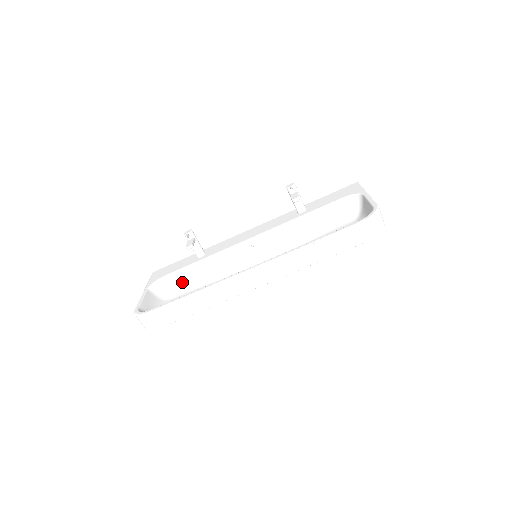
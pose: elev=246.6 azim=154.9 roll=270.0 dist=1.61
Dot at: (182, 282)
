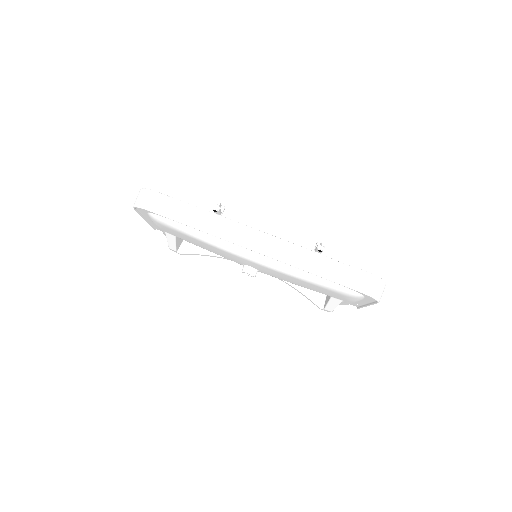
Dot at: occluded
